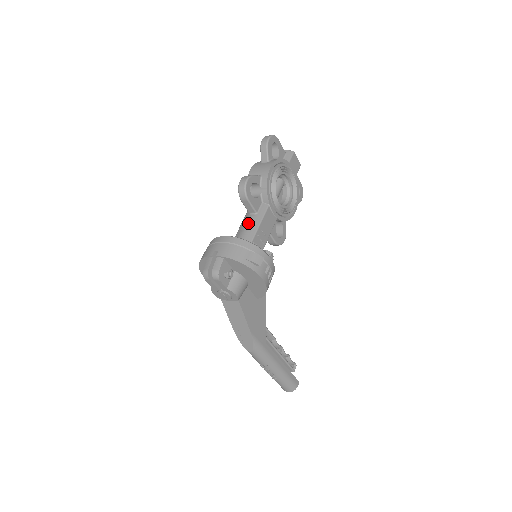
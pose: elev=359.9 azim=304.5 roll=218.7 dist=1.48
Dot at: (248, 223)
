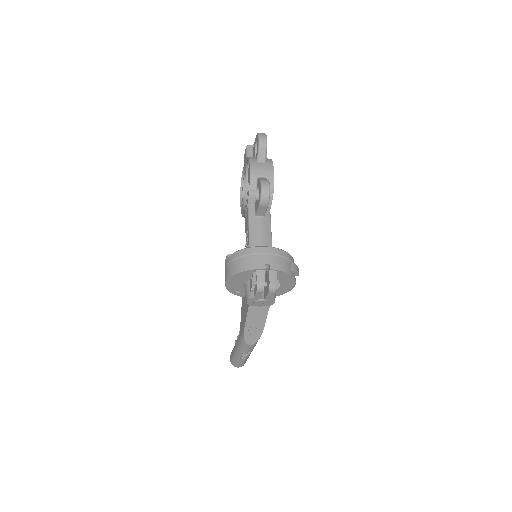
Dot at: (261, 227)
